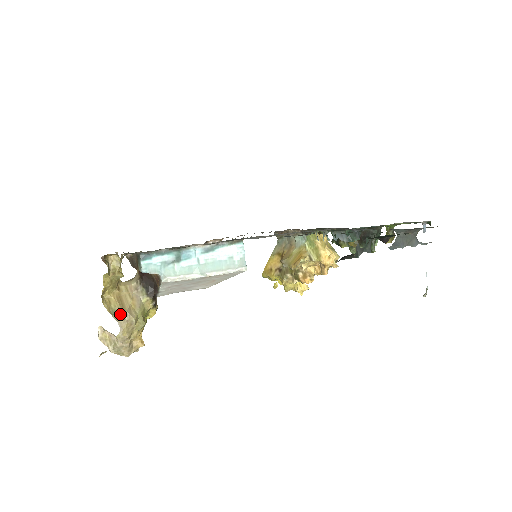
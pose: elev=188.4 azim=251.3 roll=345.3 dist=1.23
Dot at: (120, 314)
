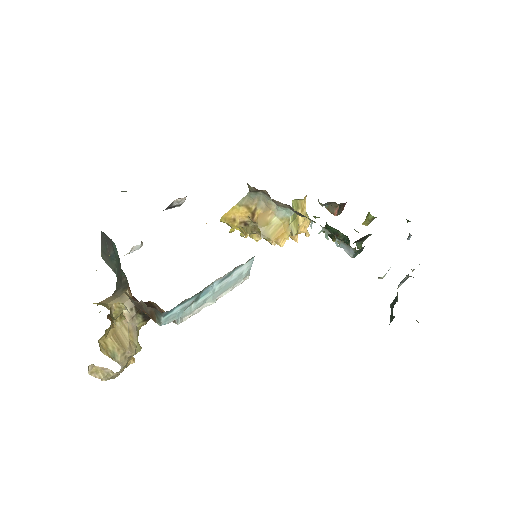
Dot at: (121, 355)
